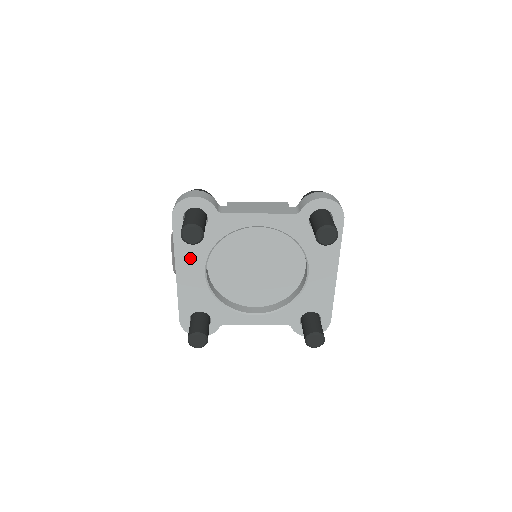
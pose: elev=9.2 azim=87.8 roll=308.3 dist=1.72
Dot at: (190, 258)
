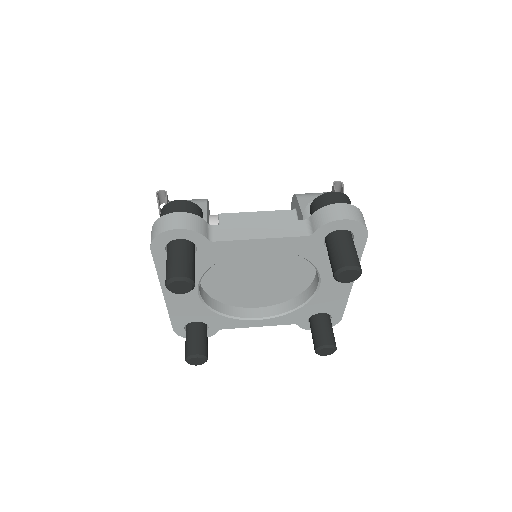
Dot at: occluded
